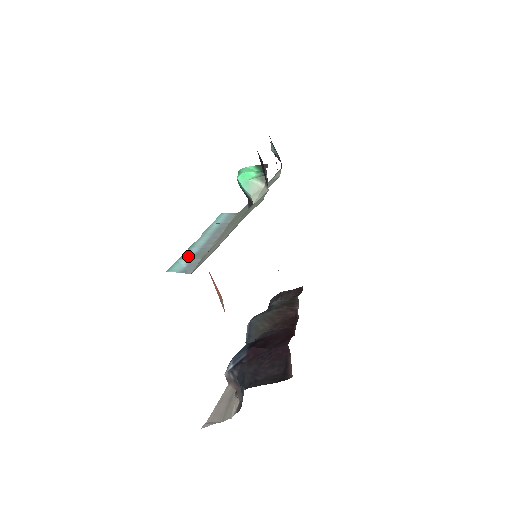
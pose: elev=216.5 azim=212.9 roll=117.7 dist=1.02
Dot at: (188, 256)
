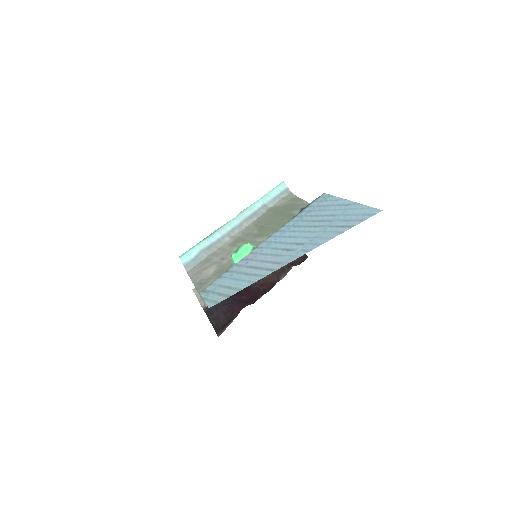
Dot at: (204, 245)
